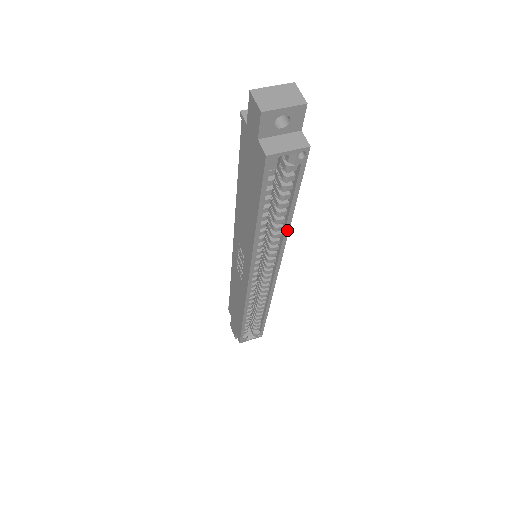
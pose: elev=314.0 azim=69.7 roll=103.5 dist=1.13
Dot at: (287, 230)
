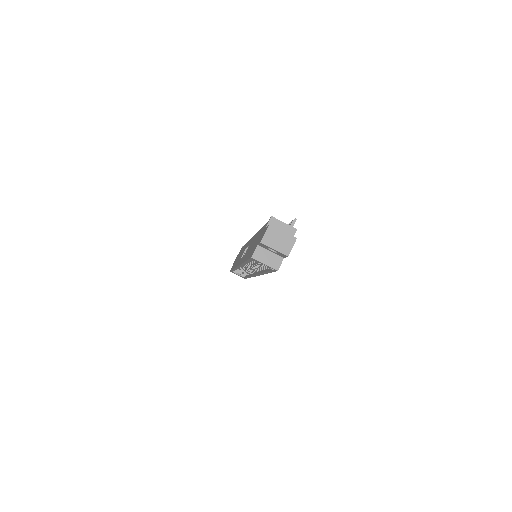
Dot at: (264, 273)
